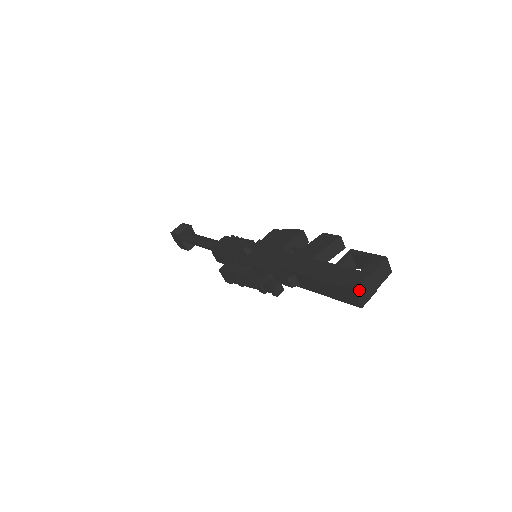
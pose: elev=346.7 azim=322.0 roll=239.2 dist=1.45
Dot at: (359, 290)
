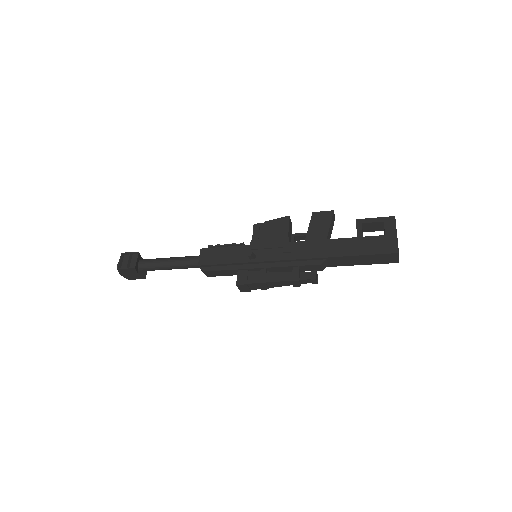
Dot at: (398, 251)
